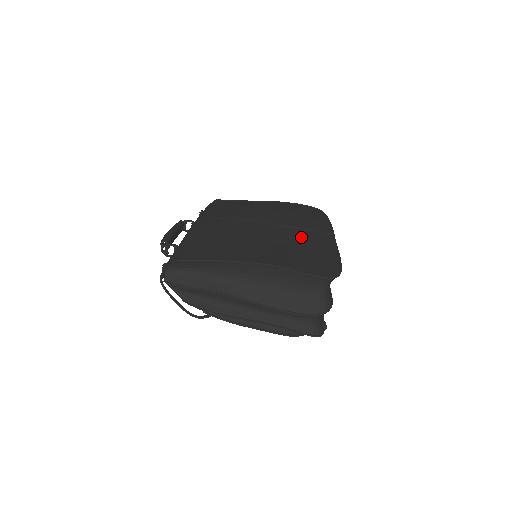
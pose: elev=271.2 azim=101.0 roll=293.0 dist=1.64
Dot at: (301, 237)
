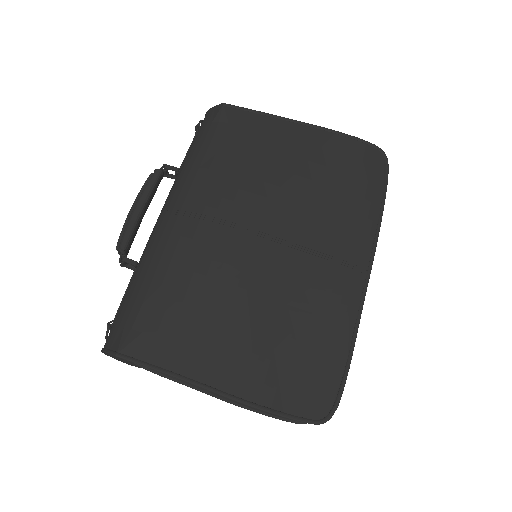
Dot at: (312, 290)
